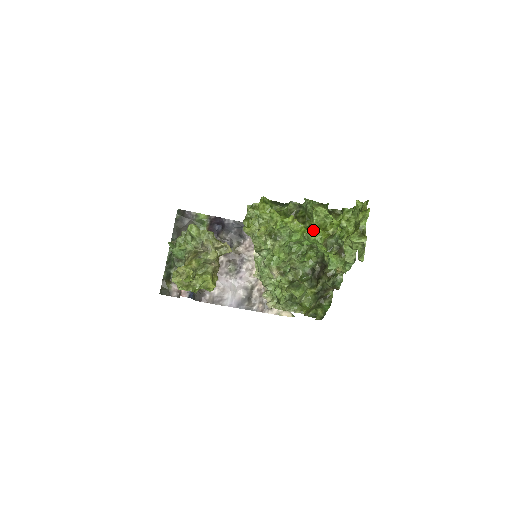
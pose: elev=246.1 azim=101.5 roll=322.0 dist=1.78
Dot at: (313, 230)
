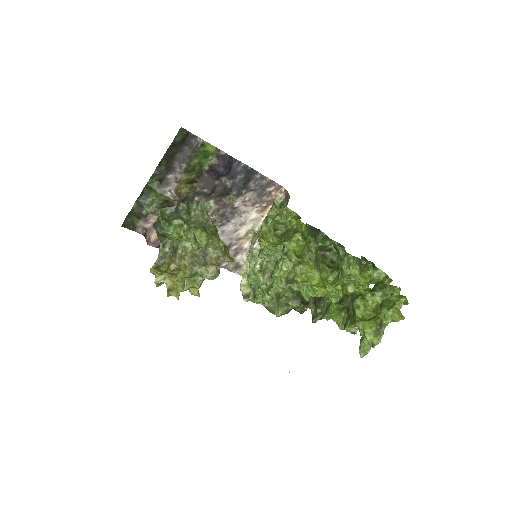
Dot at: (334, 288)
